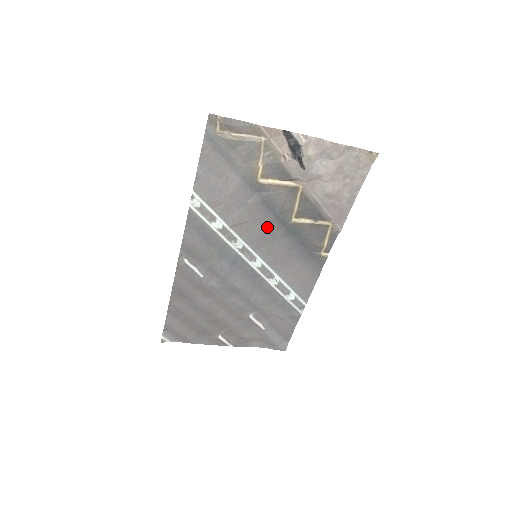
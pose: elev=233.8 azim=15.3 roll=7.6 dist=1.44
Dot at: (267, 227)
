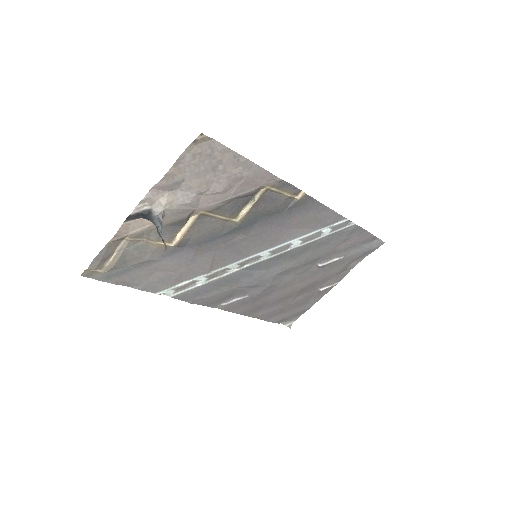
Dot at: (230, 244)
